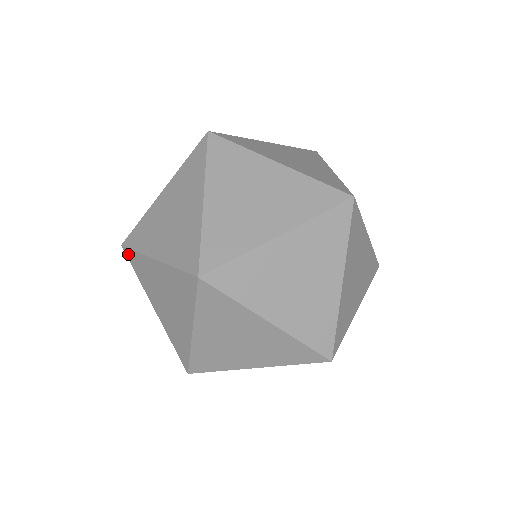
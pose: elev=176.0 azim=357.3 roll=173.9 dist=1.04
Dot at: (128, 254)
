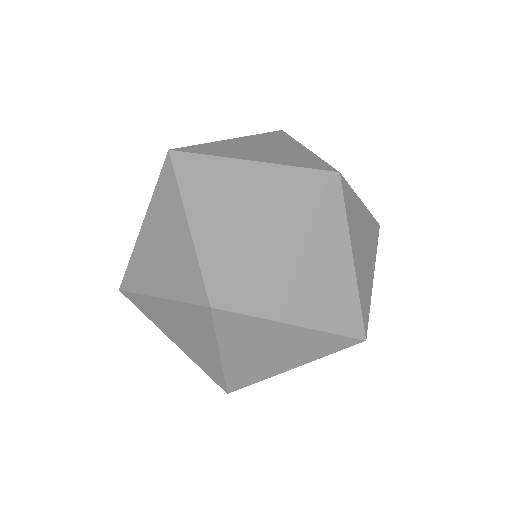
Dot at: occluded
